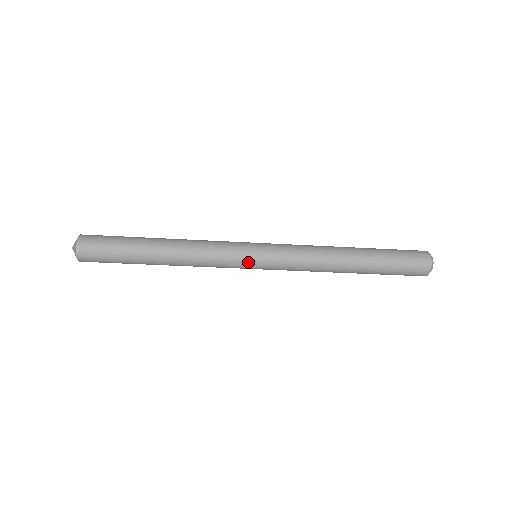
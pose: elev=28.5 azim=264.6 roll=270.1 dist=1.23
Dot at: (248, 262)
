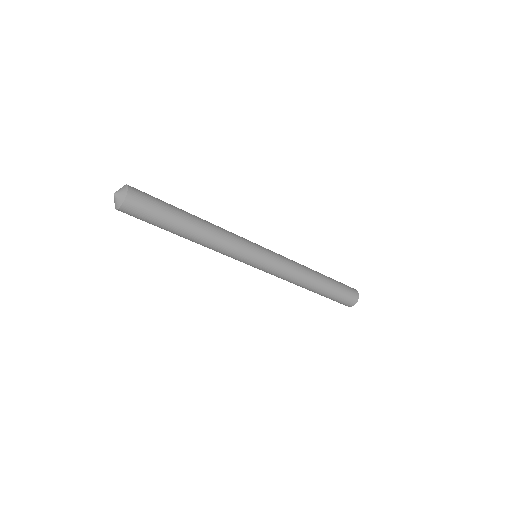
Dot at: (253, 260)
